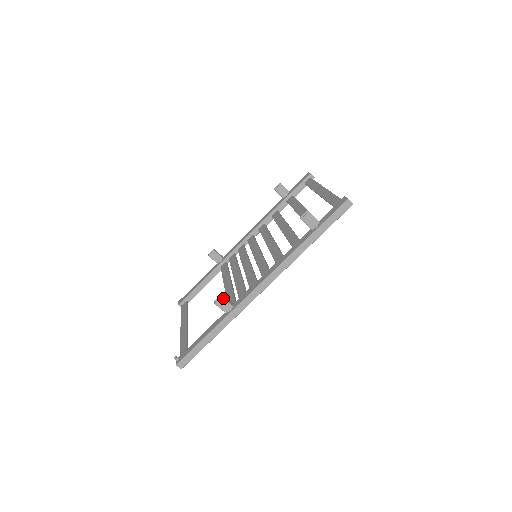
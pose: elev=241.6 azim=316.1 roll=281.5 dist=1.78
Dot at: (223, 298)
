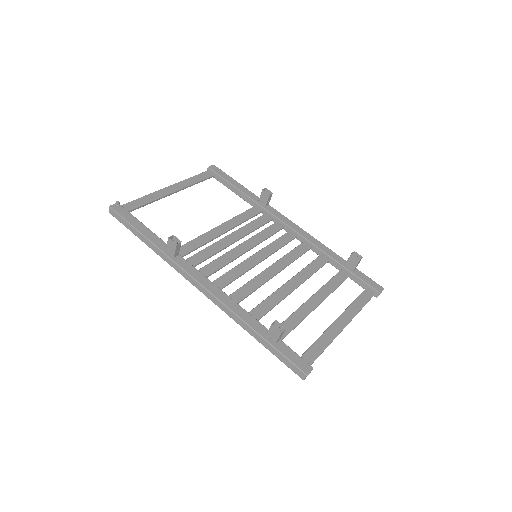
Dot at: (176, 246)
